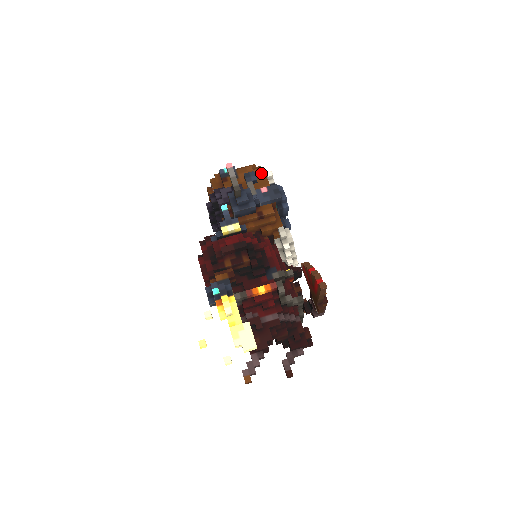
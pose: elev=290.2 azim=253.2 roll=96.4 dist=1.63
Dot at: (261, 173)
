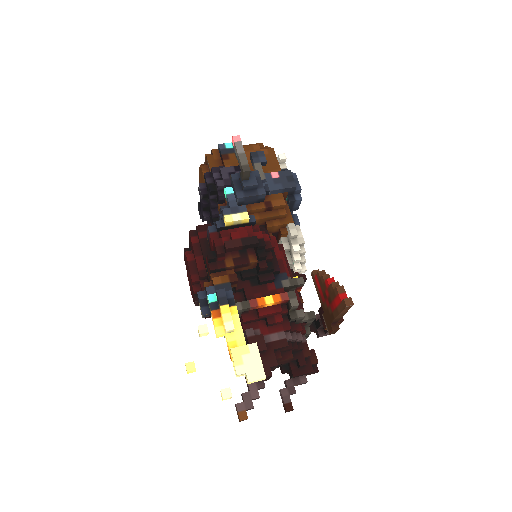
Dot at: (271, 154)
